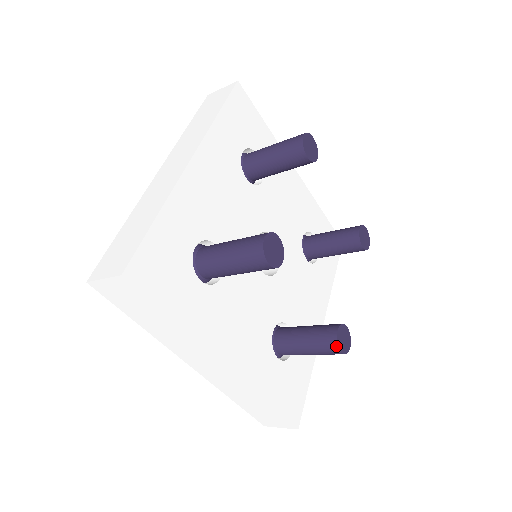
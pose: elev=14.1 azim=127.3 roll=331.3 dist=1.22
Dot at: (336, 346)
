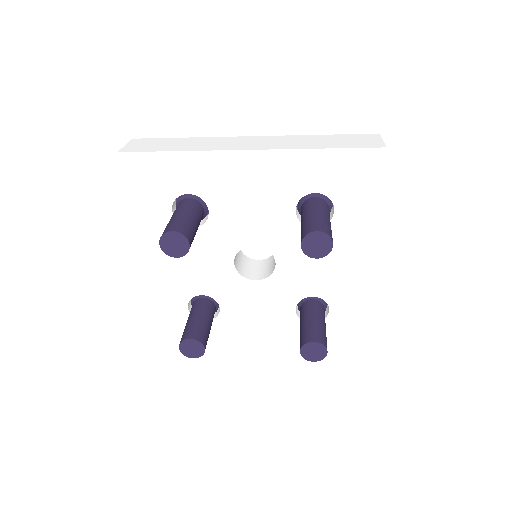
Dot at: (180, 342)
